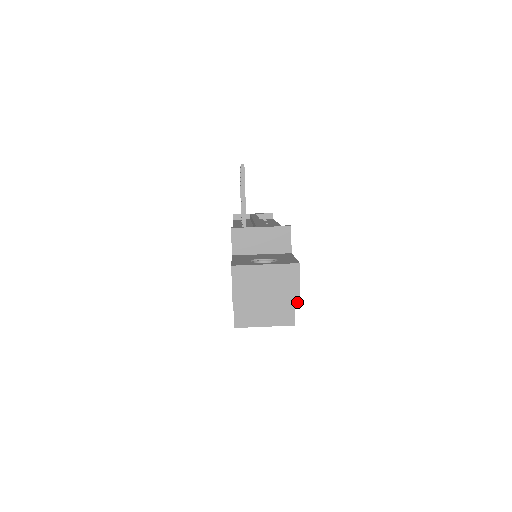
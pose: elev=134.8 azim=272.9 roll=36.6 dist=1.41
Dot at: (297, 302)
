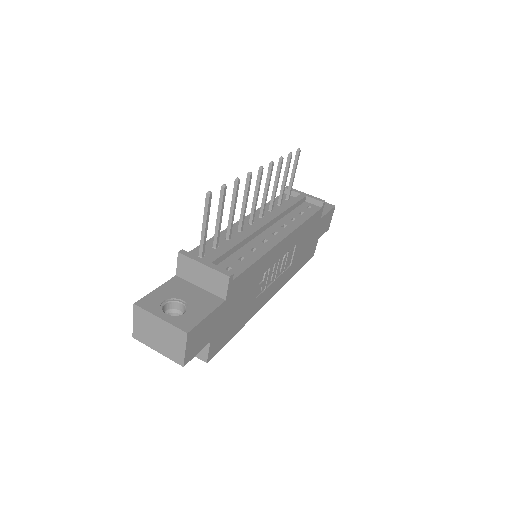
Dot at: (181, 361)
